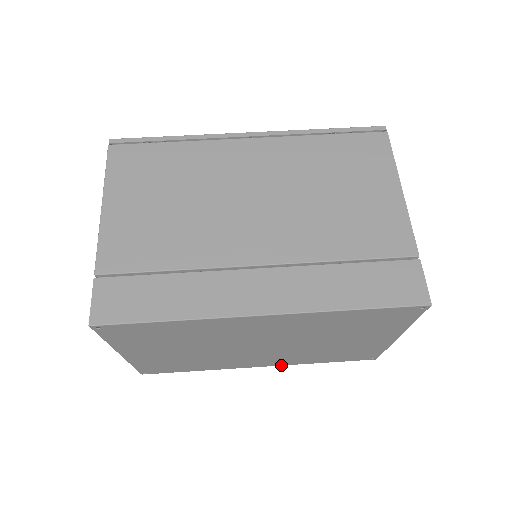
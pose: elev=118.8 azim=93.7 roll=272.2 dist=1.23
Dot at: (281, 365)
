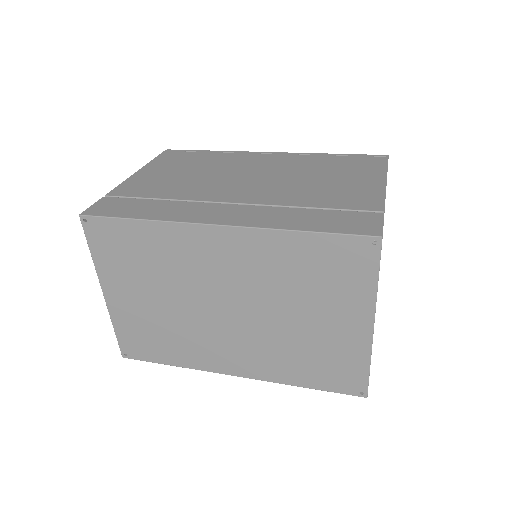
Dot at: (258, 379)
